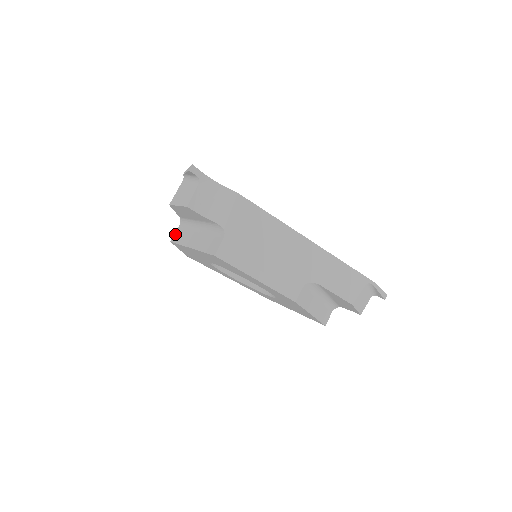
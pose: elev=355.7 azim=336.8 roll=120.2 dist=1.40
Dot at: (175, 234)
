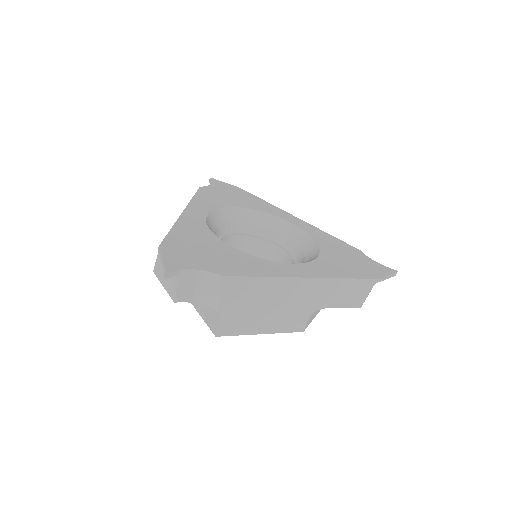
Dot at: occluded
